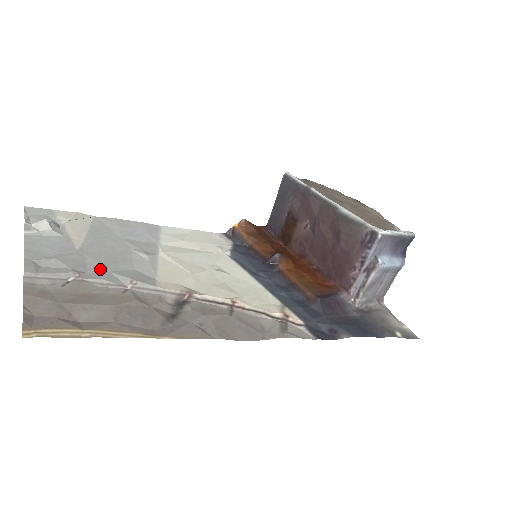
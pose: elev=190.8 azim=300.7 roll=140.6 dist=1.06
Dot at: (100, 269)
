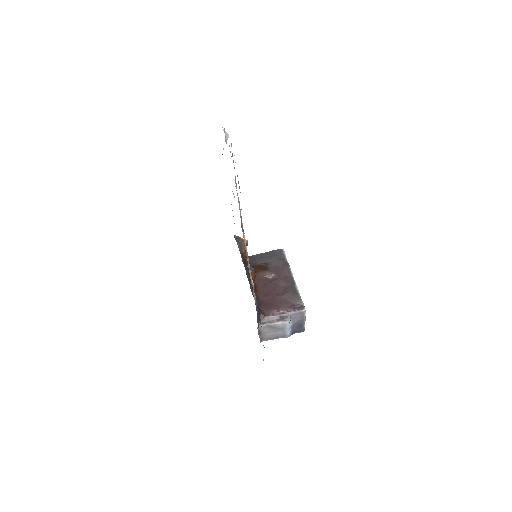
Dot at: occluded
